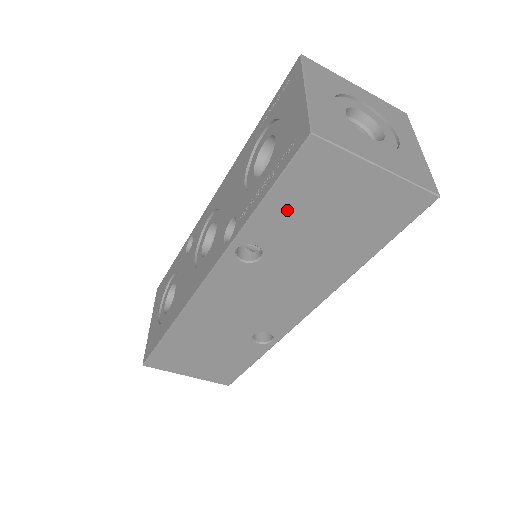
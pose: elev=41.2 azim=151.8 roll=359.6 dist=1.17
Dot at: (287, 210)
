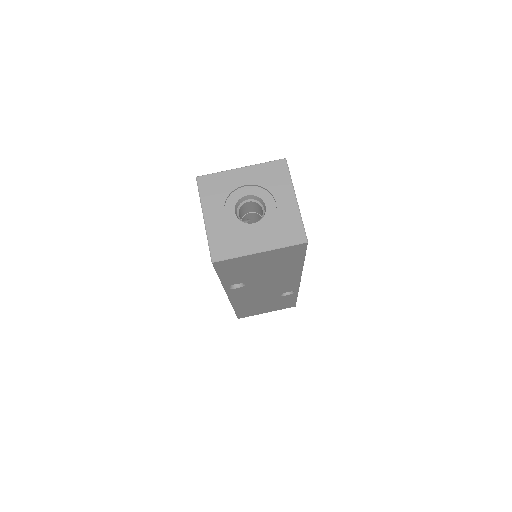
Dot at: (235, 274)
